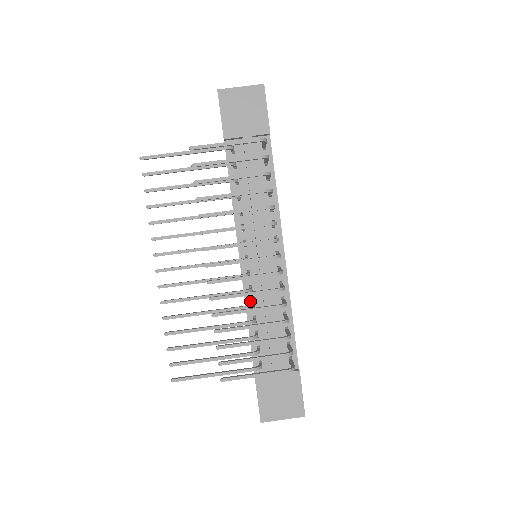
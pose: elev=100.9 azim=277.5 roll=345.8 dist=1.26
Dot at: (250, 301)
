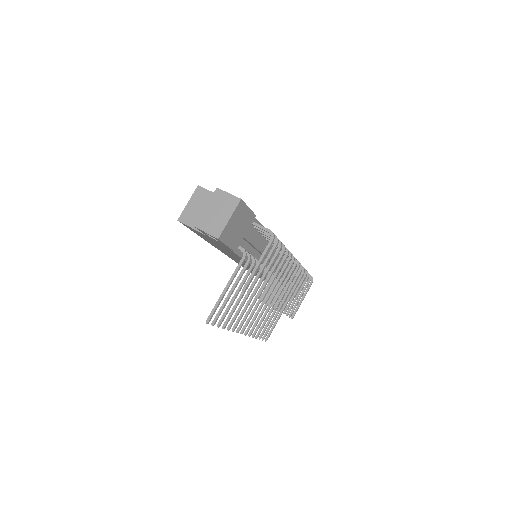
Dot at: occluded
